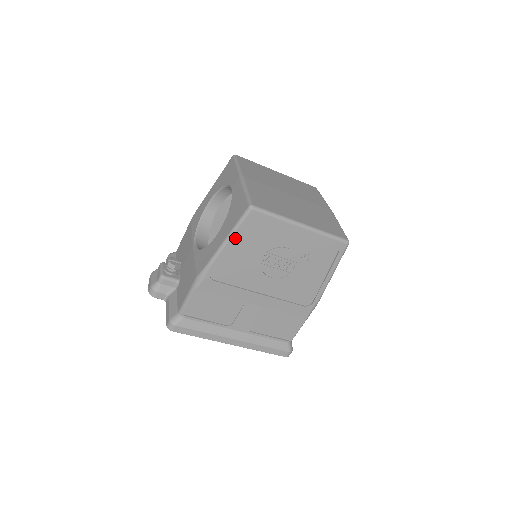
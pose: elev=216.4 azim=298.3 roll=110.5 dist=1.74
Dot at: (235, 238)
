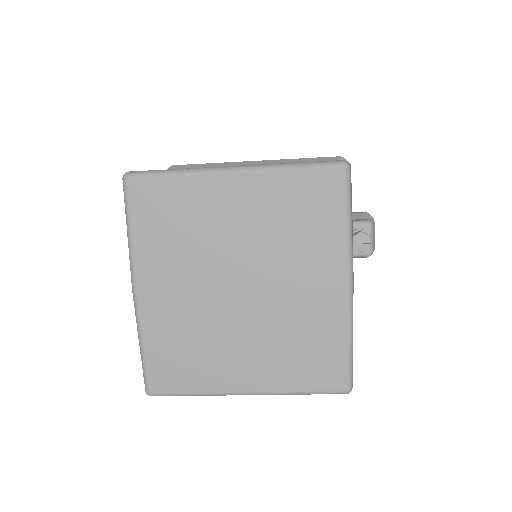
Dot at: occluded
